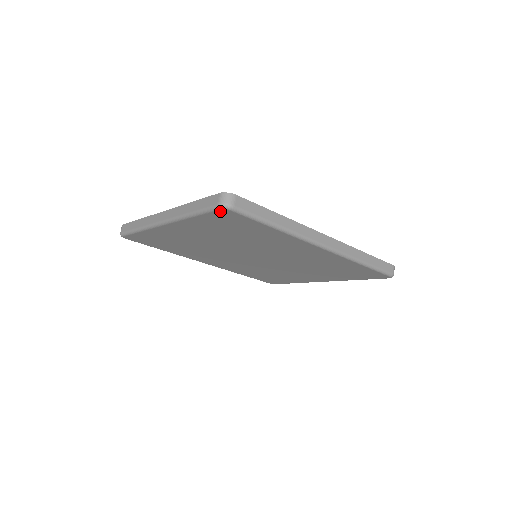
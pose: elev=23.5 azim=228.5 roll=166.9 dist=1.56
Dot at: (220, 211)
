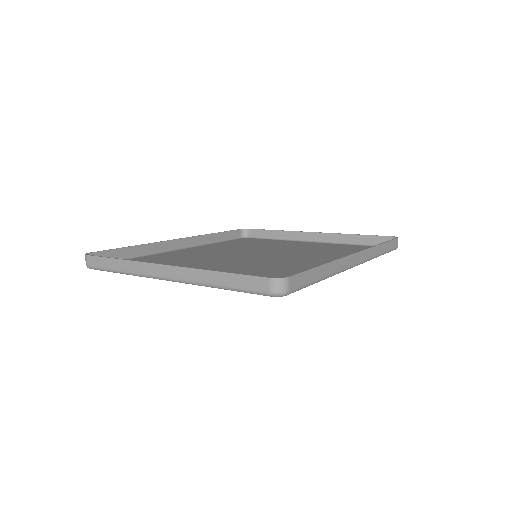
Dot at: occluded
